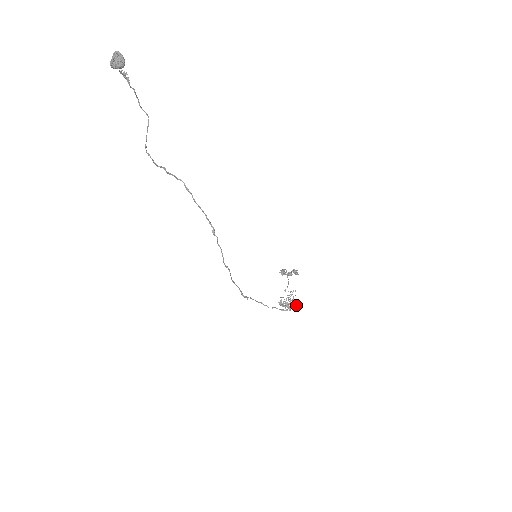
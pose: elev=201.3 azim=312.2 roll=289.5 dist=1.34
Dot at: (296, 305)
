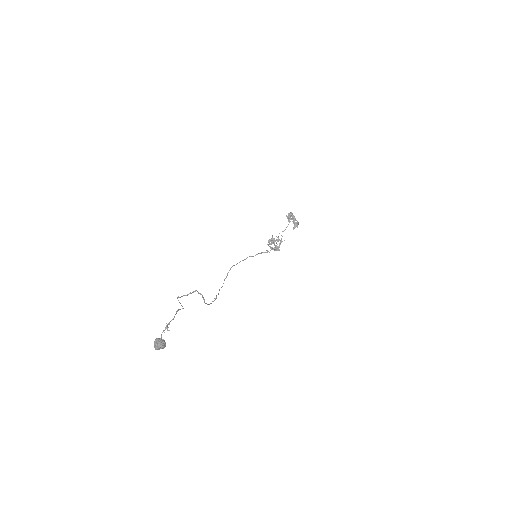
Dot at: occluded
